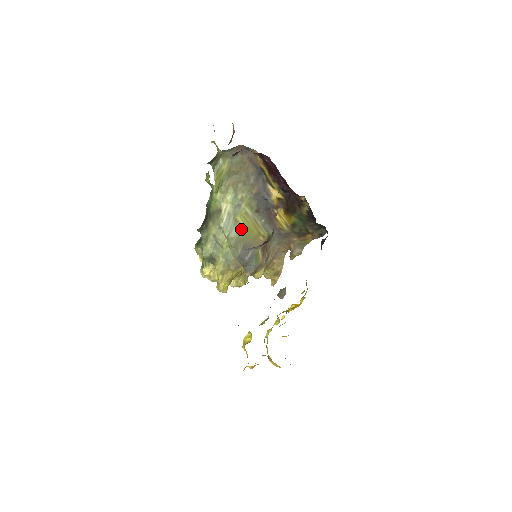
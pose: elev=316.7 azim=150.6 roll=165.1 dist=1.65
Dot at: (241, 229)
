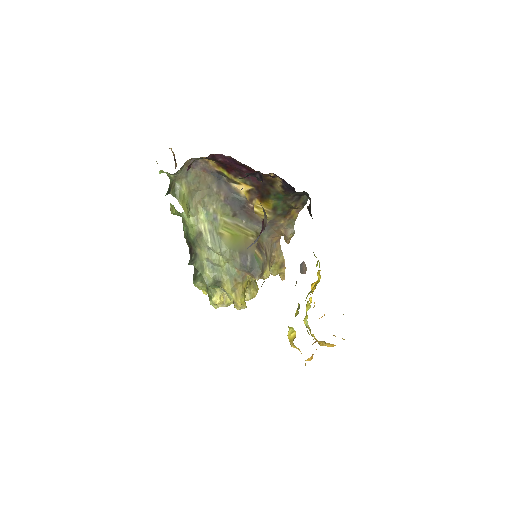
Dot at: (229, 239)
